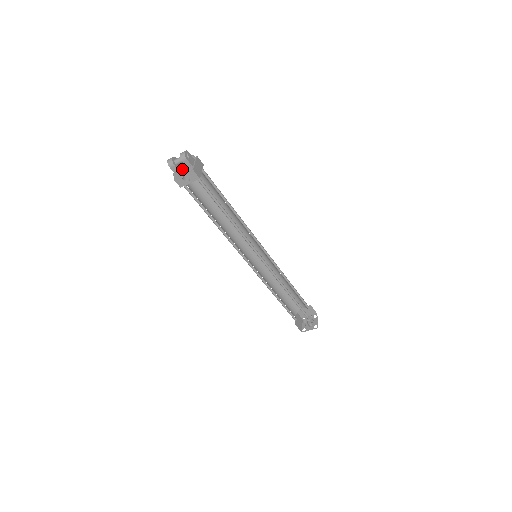
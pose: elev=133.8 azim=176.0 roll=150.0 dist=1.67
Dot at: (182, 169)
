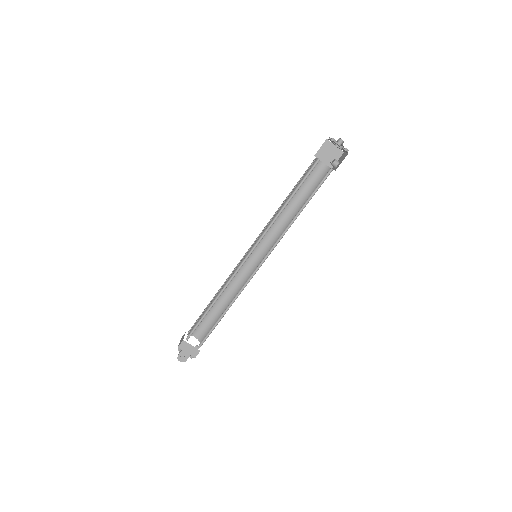
Dot at: occluded
